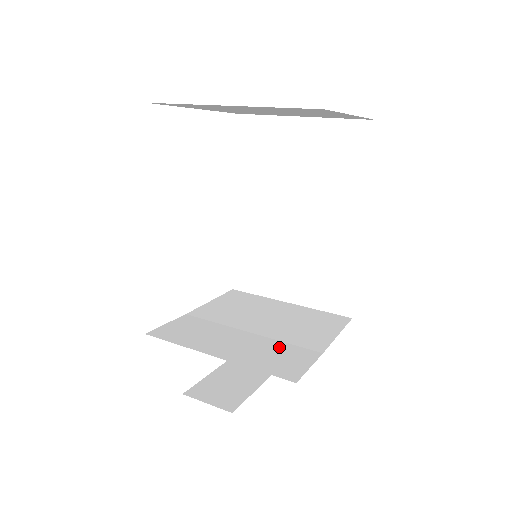
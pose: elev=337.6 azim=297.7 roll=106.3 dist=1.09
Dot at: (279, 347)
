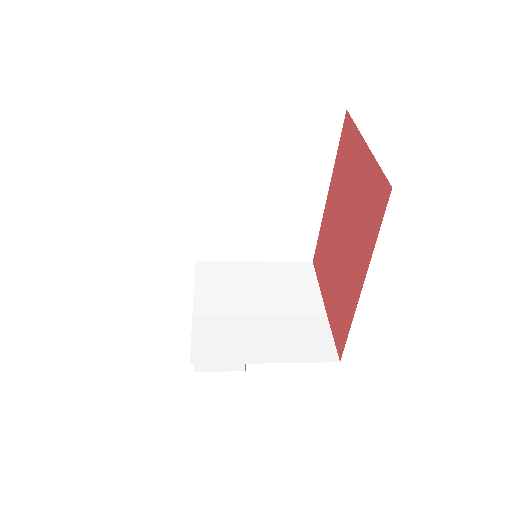
Dot at: (296, 326)
